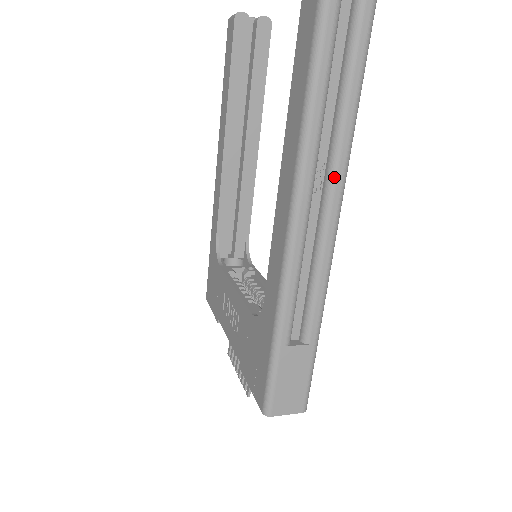
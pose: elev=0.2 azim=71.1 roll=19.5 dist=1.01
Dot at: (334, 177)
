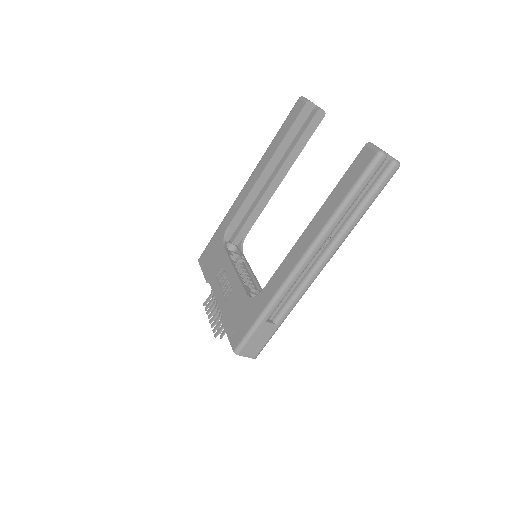
Dot at: (332, 248)
